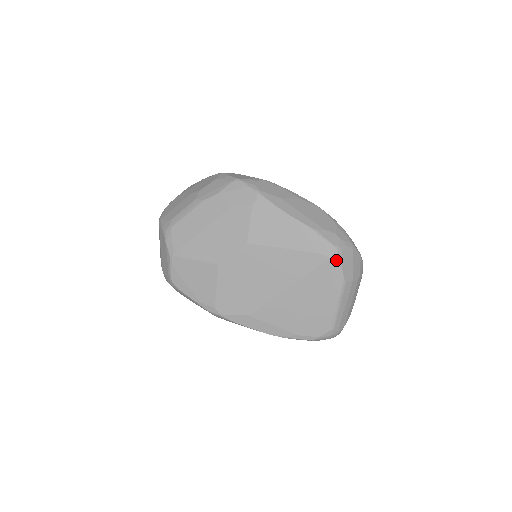
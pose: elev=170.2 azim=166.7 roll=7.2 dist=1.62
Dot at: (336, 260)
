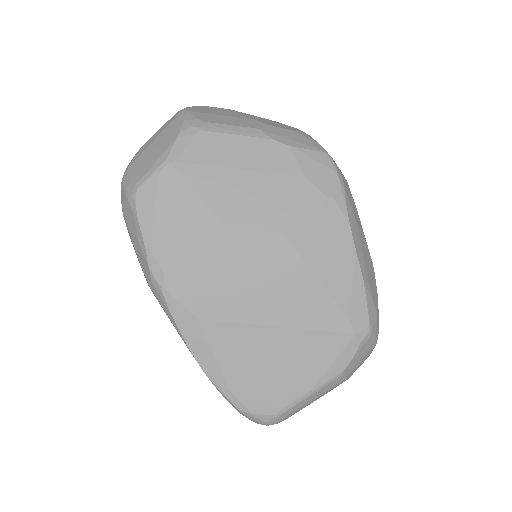
Dot at: (358, 341)
